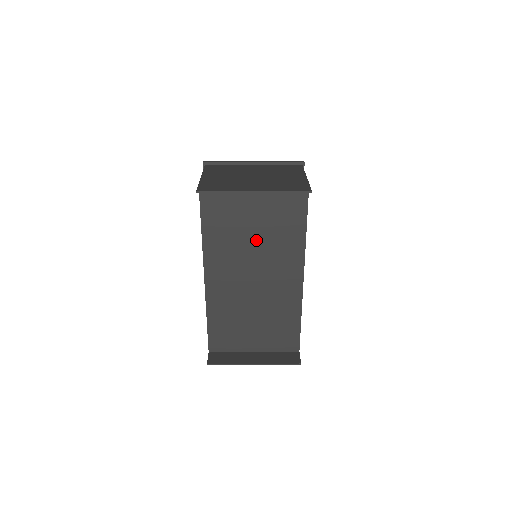
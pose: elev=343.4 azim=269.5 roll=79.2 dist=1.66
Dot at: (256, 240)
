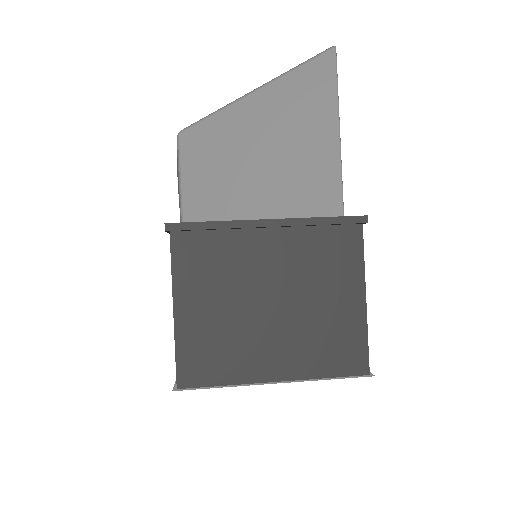
Dot at: occluded
